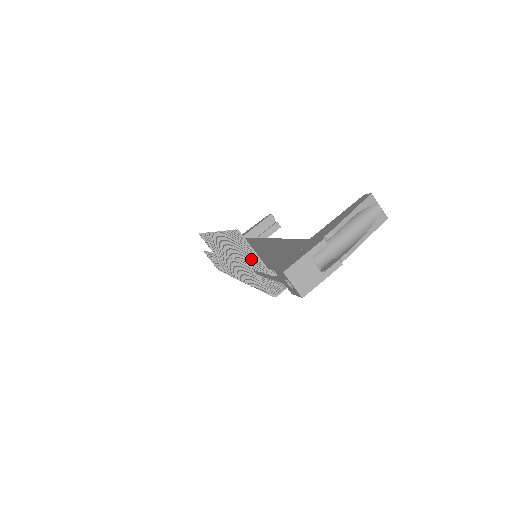
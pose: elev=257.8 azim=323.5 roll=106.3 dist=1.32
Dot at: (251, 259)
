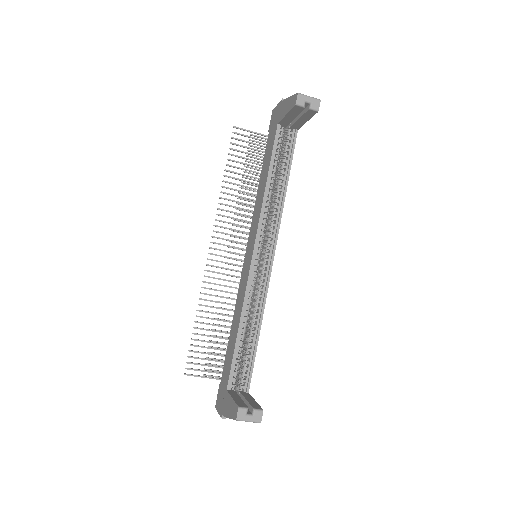
Dot at: occluded
